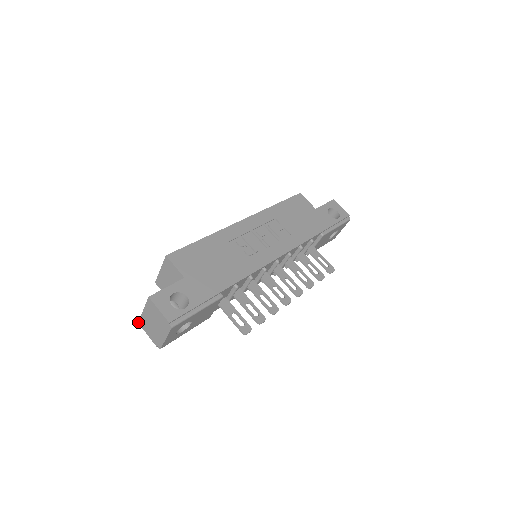
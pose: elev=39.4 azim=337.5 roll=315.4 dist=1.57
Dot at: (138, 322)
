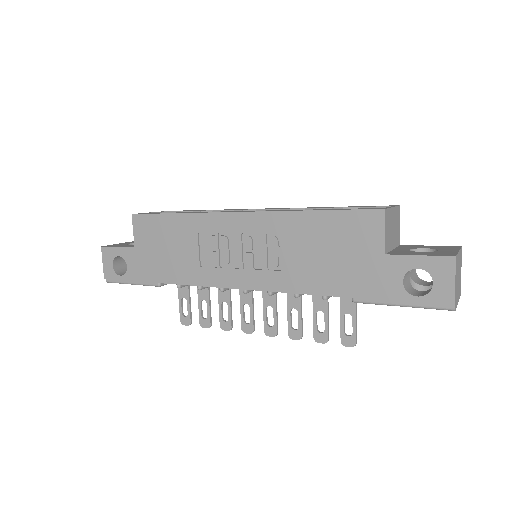
Dot at: occluded
